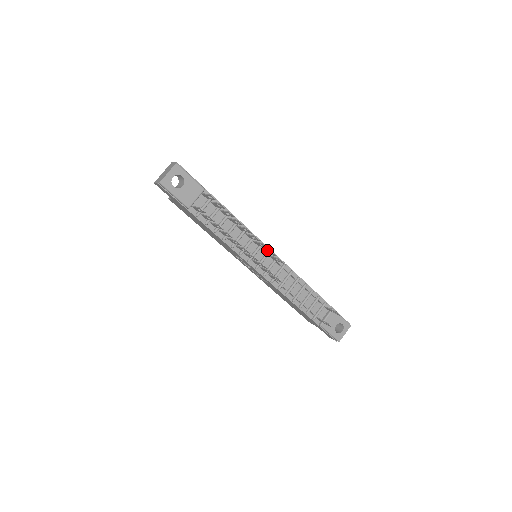
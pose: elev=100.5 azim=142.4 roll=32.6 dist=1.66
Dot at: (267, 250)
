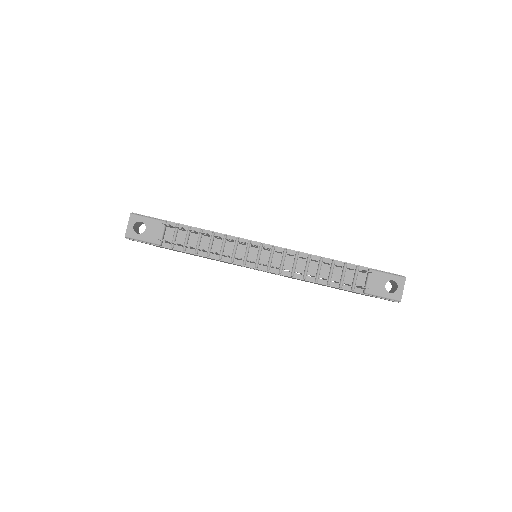
Dot at: occluded
